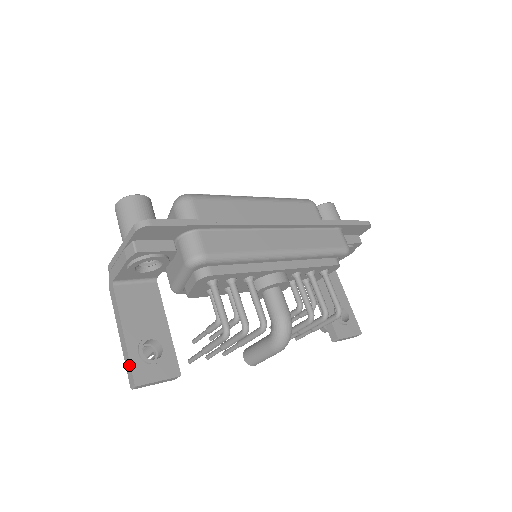
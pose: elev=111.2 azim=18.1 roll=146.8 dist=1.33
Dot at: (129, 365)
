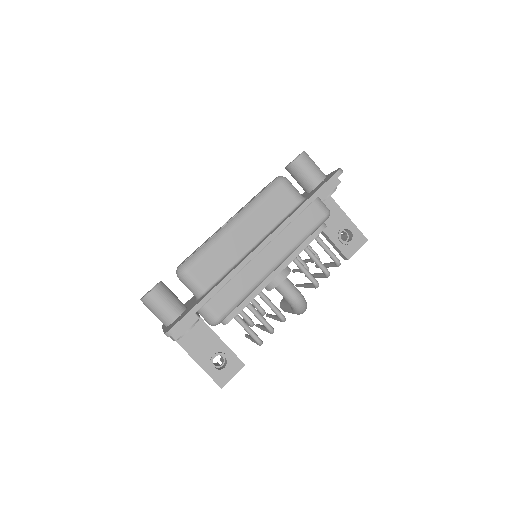
Dot at: occluded
